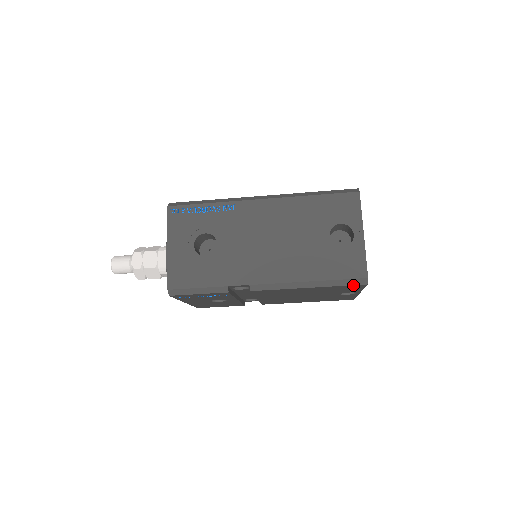
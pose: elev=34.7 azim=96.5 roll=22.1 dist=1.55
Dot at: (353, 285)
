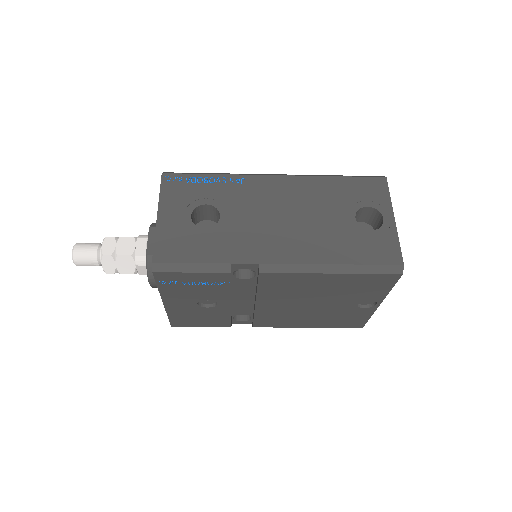
Dot at: (385, 274)
